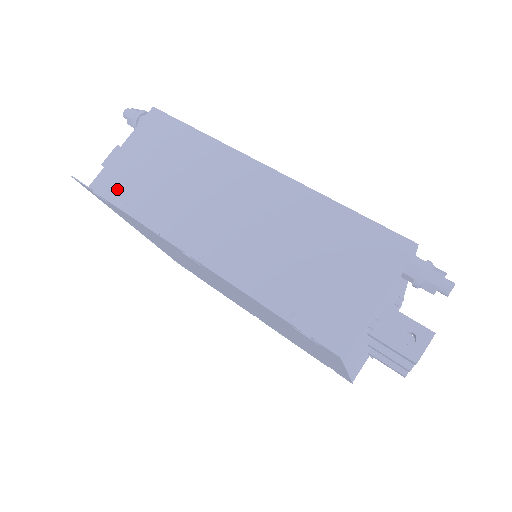
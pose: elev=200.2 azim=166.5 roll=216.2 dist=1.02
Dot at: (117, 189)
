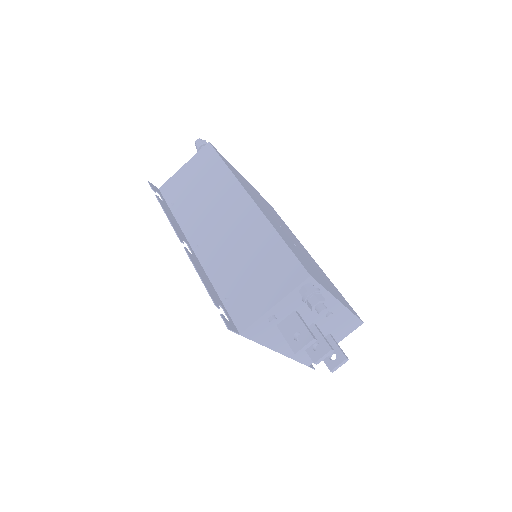
Dot at: (172, 193)
